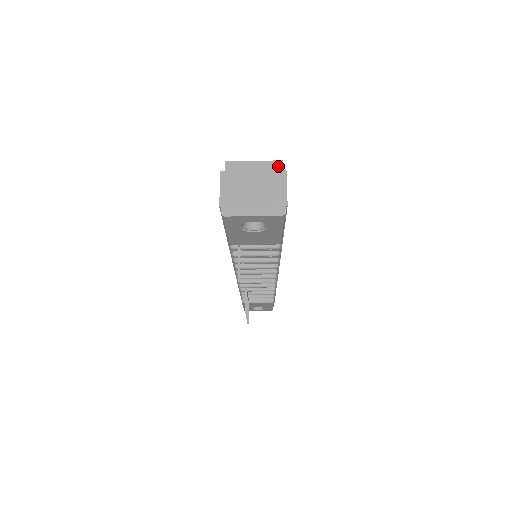
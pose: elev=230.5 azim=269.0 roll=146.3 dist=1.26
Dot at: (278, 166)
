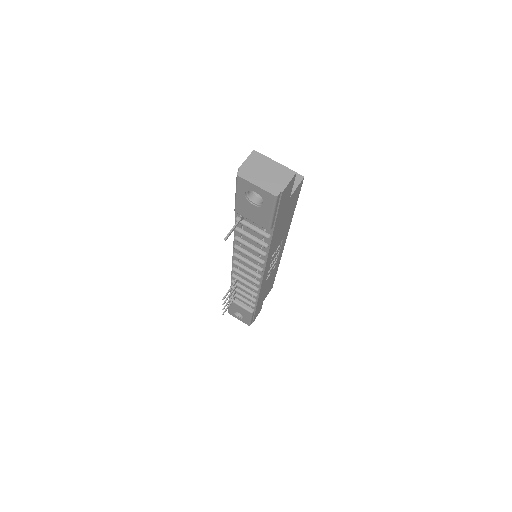
Dot at: (299, 178)
